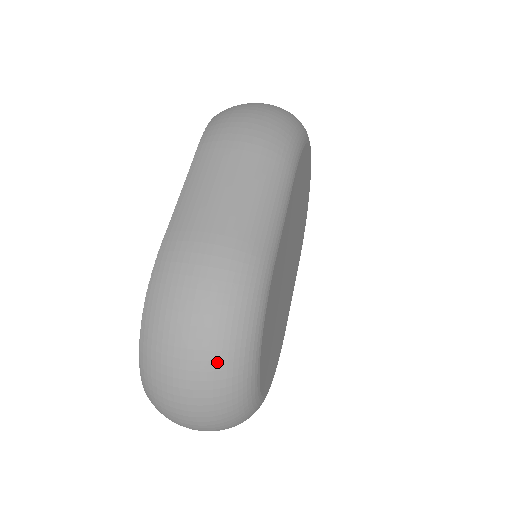
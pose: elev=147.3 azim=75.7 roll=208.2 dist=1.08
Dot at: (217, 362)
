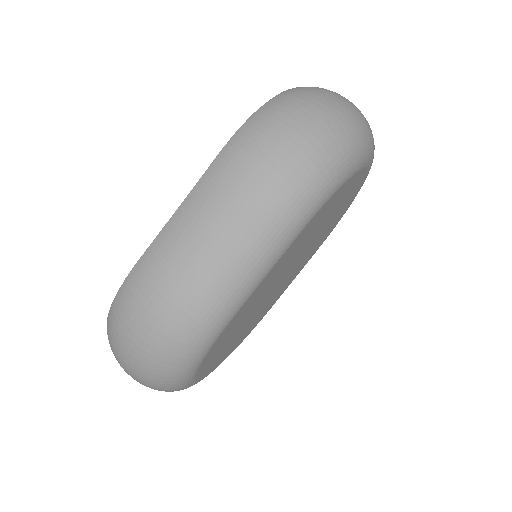
Dot at: (152, 374)
